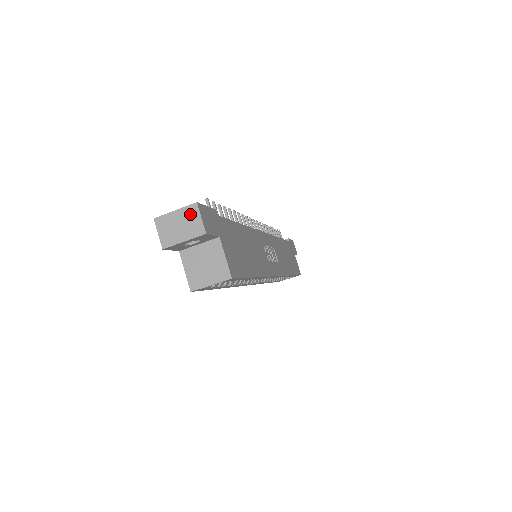
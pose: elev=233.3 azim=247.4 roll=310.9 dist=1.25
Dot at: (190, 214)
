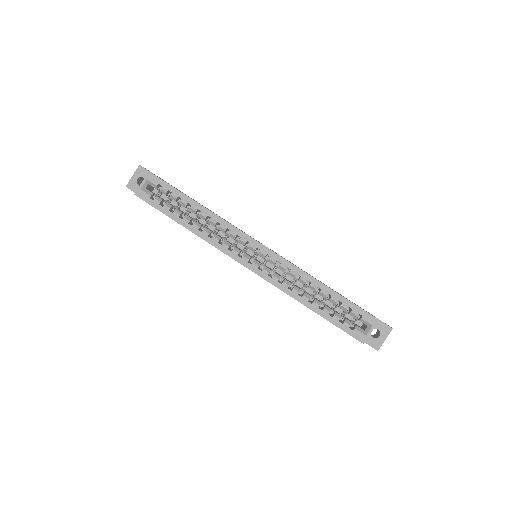
Dot at: occluded
